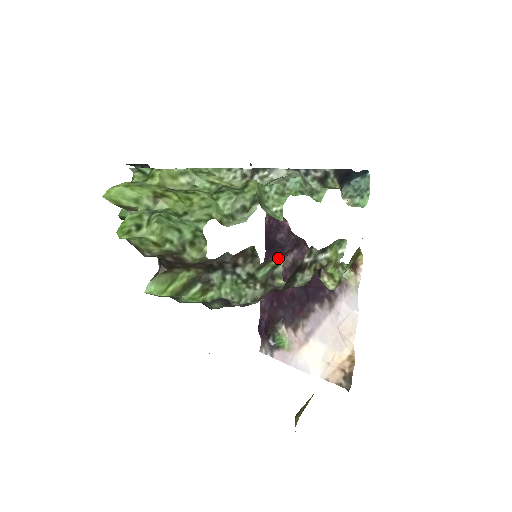
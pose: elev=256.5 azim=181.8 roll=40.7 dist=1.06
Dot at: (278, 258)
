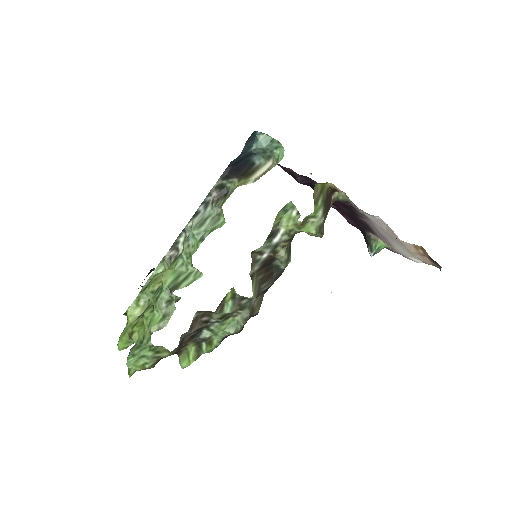
Dot at: (227, 293)
